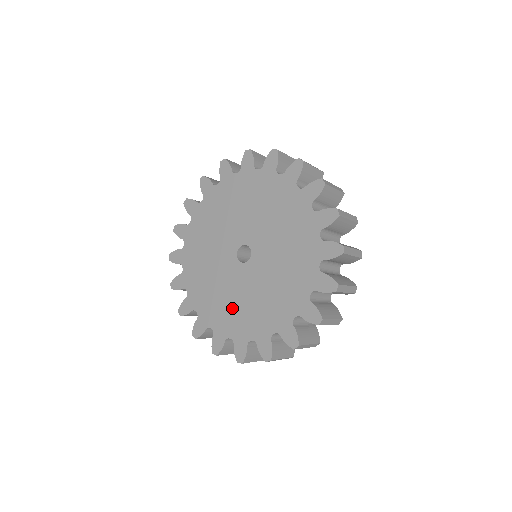
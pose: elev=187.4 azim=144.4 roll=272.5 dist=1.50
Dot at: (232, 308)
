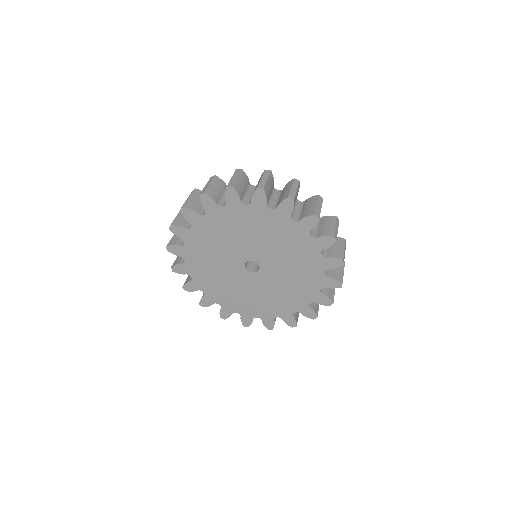
Dot at: (217, 282)
